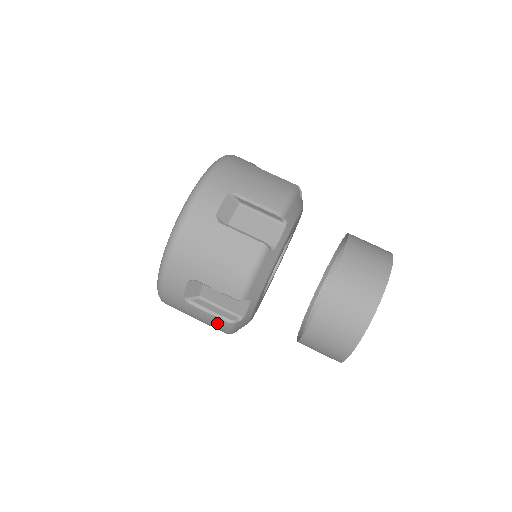
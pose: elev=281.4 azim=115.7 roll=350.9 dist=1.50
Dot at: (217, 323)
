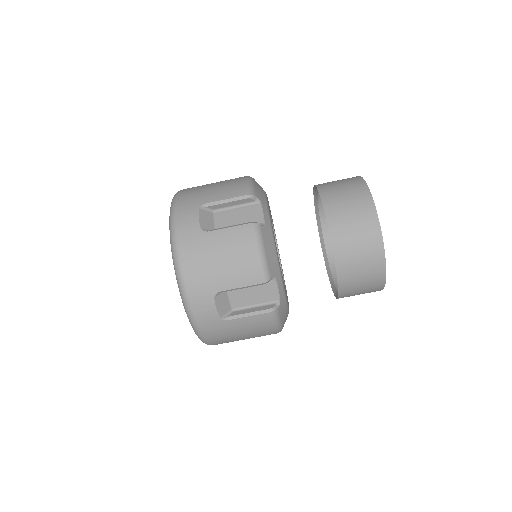
Dot at: (262, 322)
